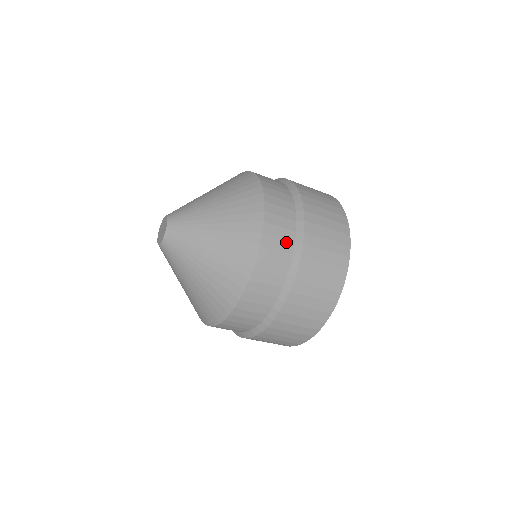
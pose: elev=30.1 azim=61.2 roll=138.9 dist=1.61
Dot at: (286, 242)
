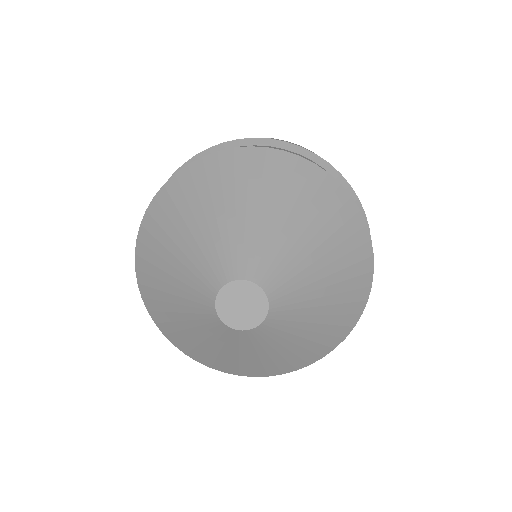
Dot at: occluded
